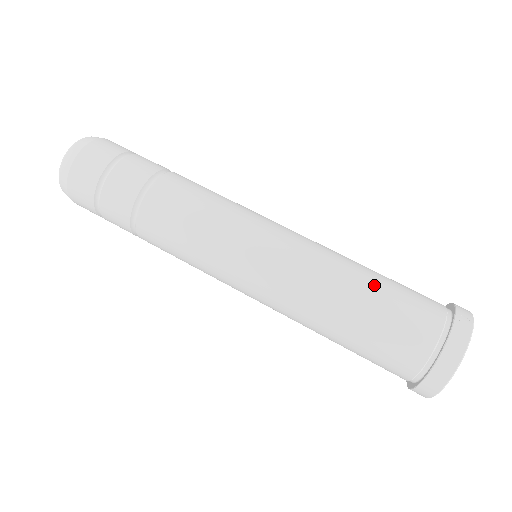
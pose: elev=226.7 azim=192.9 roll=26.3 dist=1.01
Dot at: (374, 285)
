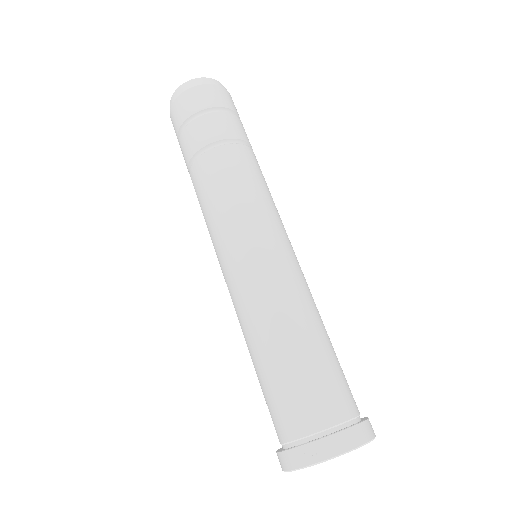
Dot at: (275, 361)
